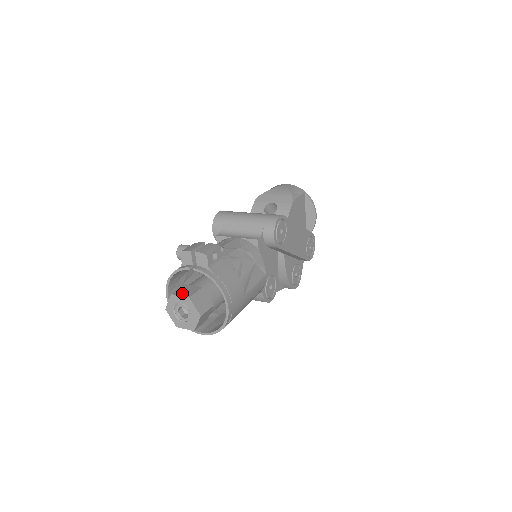
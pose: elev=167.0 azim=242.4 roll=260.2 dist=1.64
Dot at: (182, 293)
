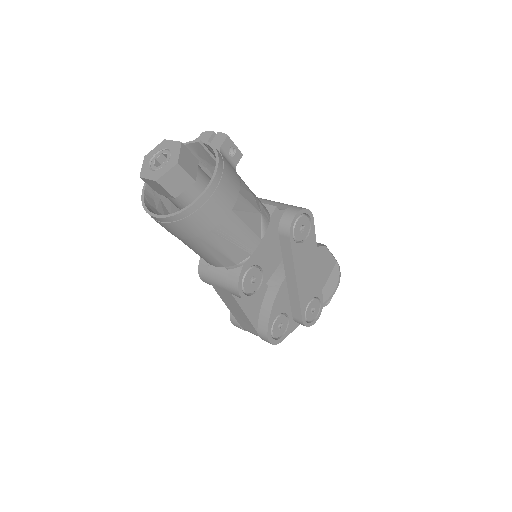
Dot at: occluded
